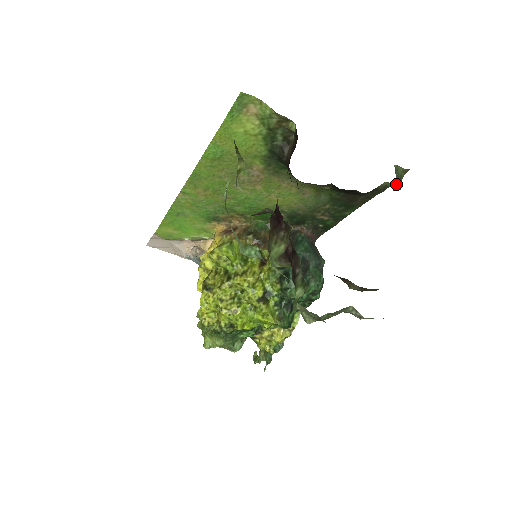
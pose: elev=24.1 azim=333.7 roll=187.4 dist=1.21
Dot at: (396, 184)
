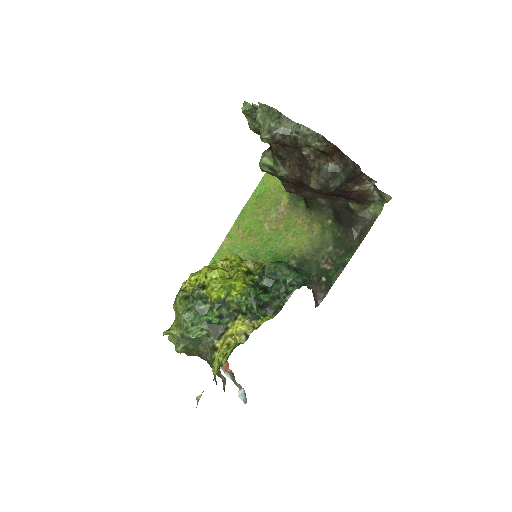
Dot at: (376, 189)
